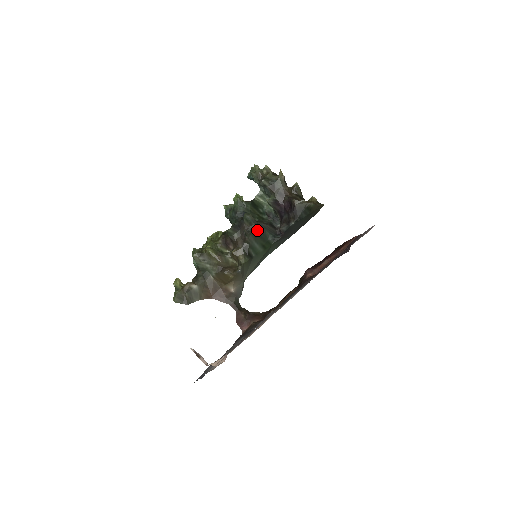
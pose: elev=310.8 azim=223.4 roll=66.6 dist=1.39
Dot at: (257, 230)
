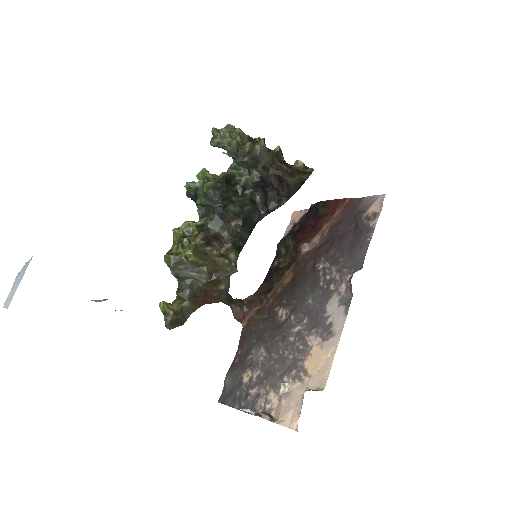
Dot at: (245, 219)
